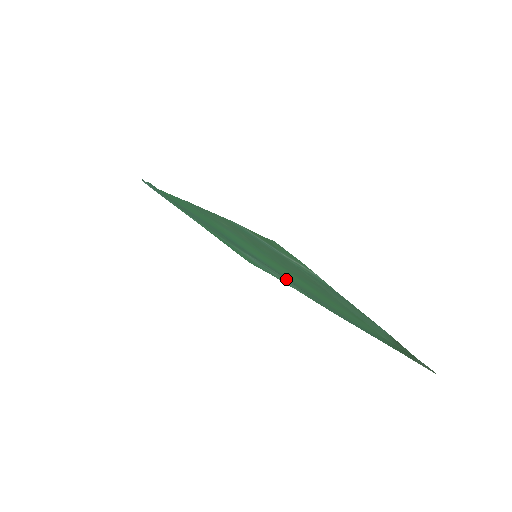
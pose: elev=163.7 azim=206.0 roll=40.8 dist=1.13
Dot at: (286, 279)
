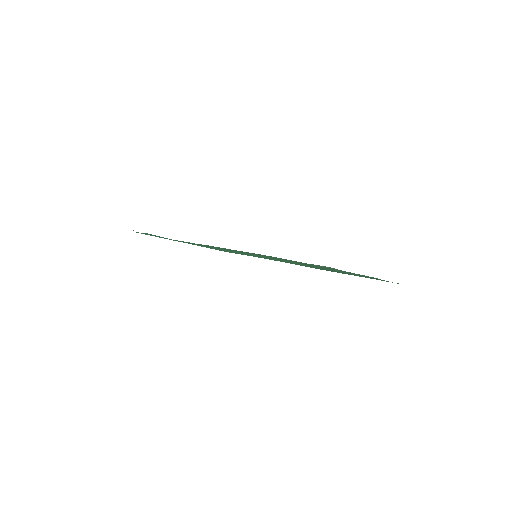
Dot at: occluded
